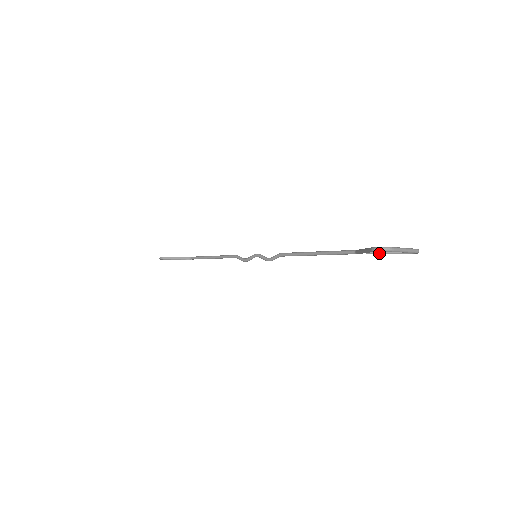
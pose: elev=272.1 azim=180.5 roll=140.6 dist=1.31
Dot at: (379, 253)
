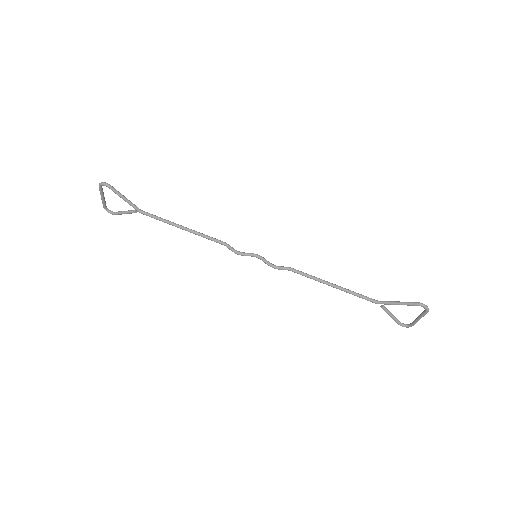
Dot at: (388, 312)
